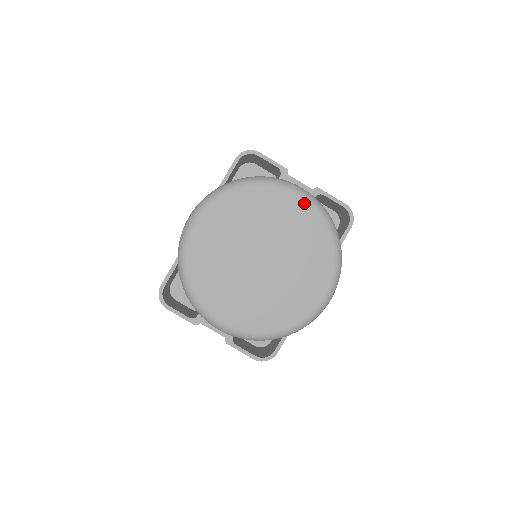
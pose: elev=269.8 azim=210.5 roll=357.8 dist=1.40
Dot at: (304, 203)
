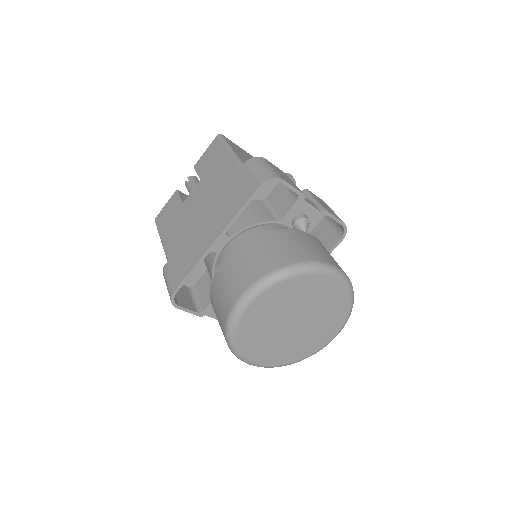
Dot at: (339, 284)
